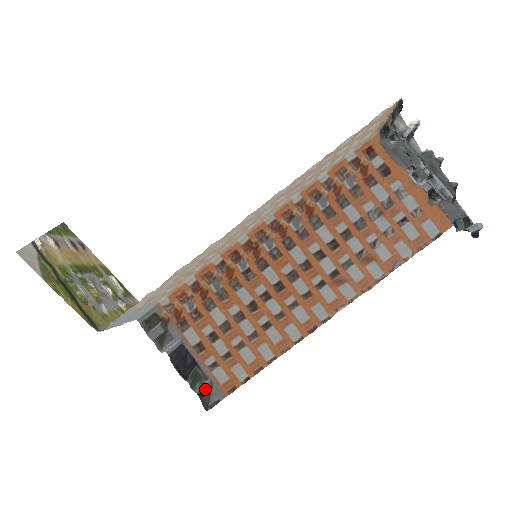
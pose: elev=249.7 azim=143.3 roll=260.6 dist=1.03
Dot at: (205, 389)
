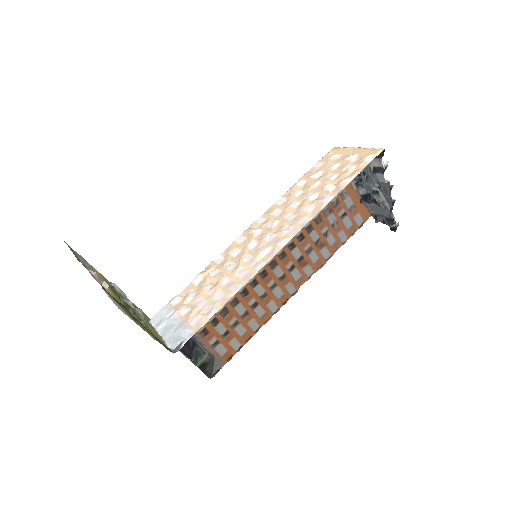
Dot at: (205, 362)
